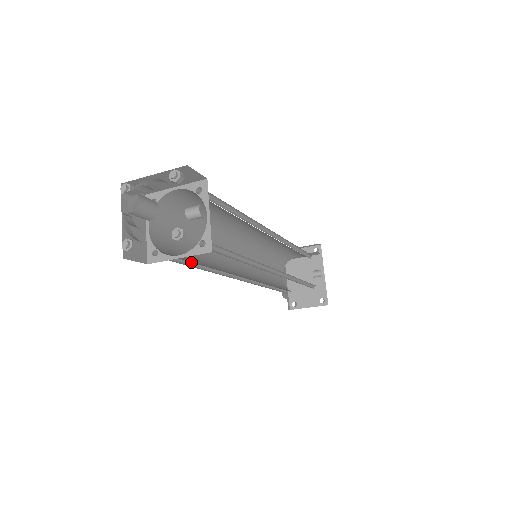
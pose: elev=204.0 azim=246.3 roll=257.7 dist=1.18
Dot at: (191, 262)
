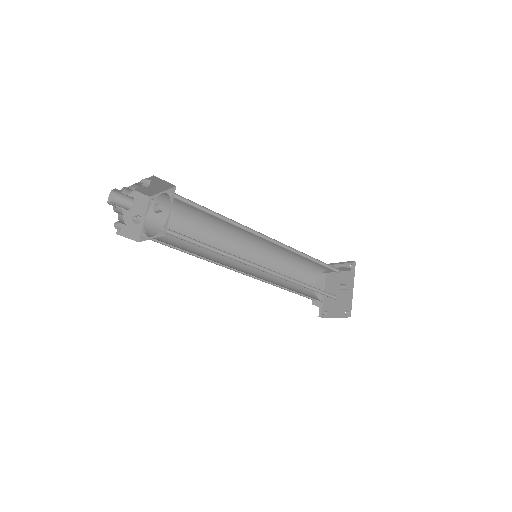
Dot at: occluded
